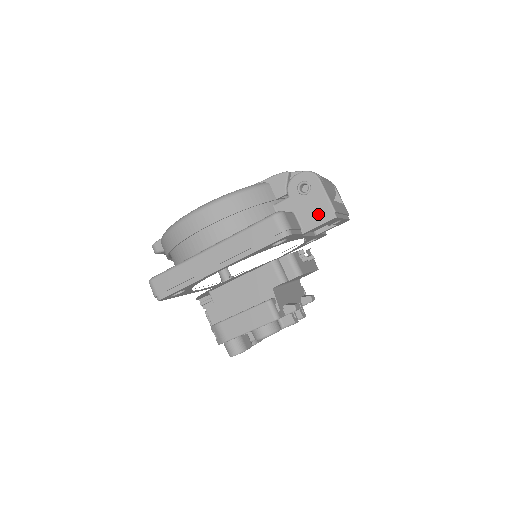
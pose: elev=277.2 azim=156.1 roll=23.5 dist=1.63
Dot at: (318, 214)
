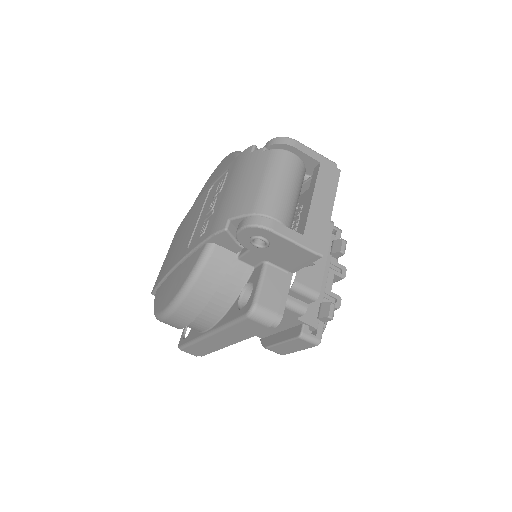
Dot at: (297, 259)
